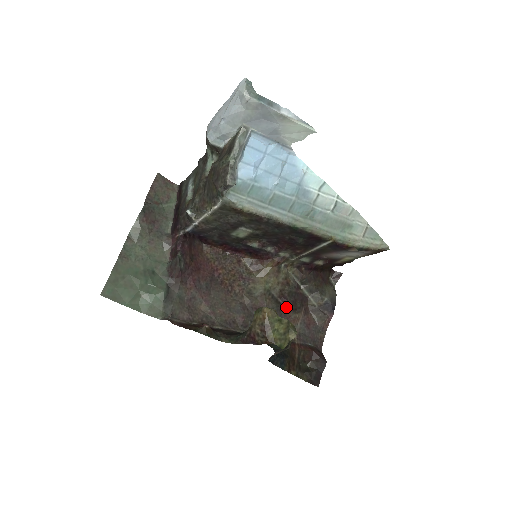
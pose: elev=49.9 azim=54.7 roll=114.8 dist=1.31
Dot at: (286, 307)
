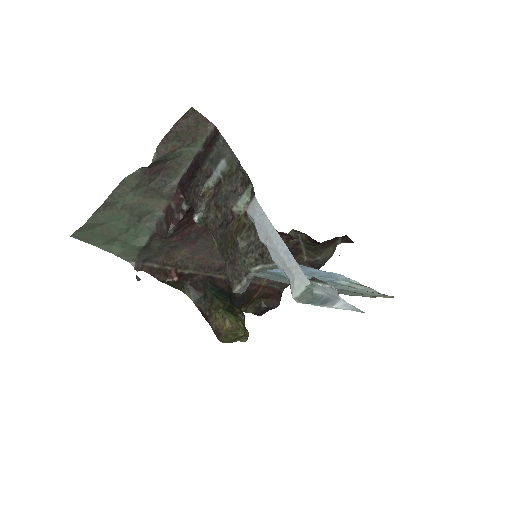
Dot at: occluded
